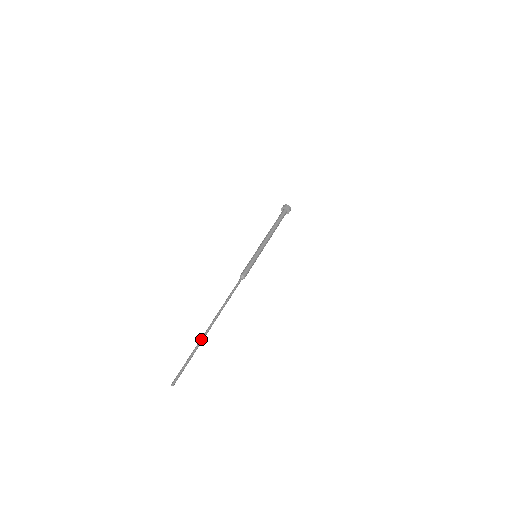
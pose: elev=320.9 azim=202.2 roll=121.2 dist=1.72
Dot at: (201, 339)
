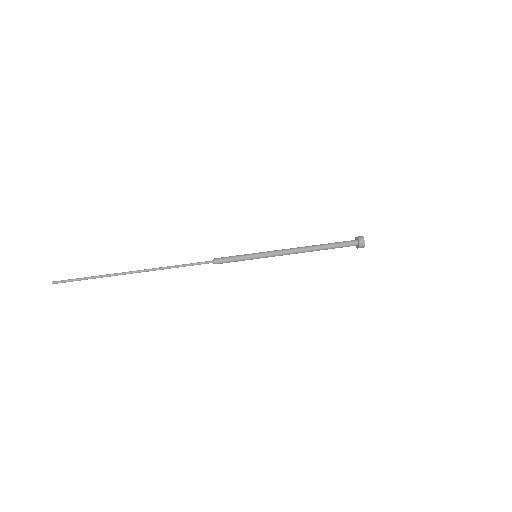
Dot at: occluded
